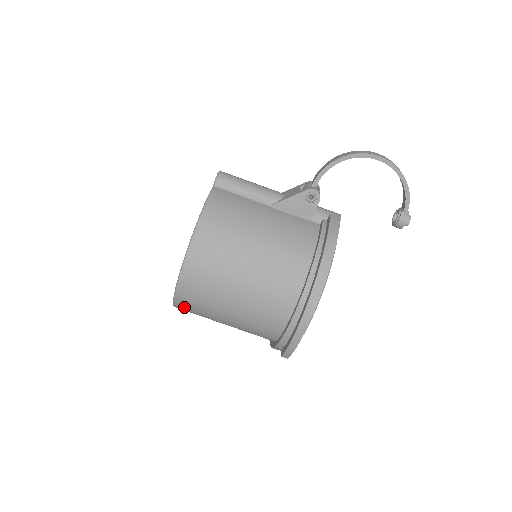
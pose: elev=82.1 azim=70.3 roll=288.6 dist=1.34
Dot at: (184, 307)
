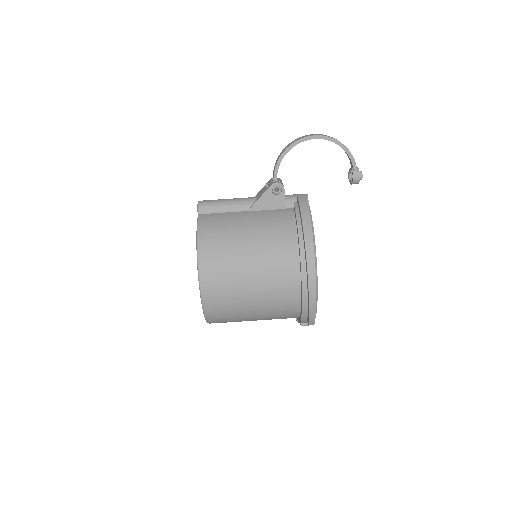
Dot at: (215, 319)
